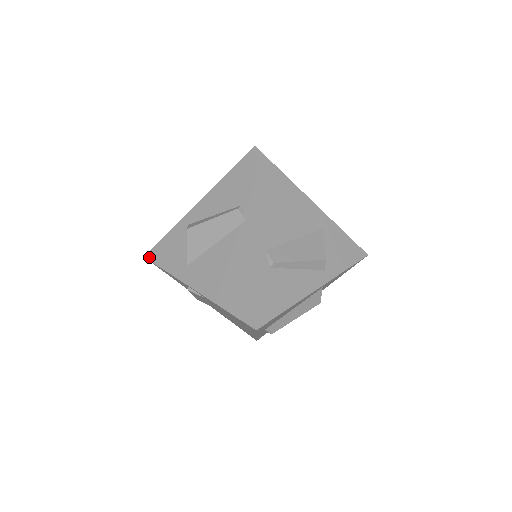
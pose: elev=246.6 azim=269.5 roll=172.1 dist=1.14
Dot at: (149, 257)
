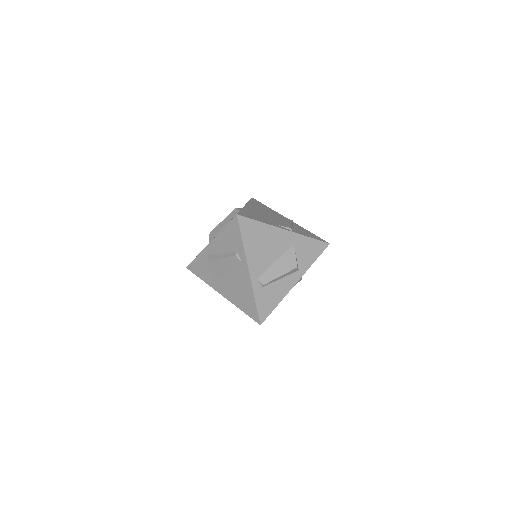
Dot at: (189, 269)
